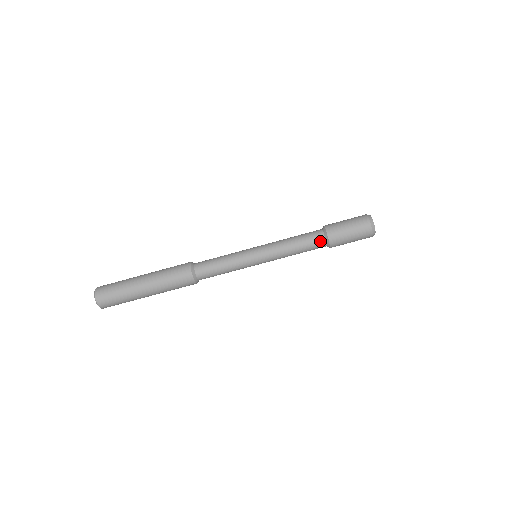
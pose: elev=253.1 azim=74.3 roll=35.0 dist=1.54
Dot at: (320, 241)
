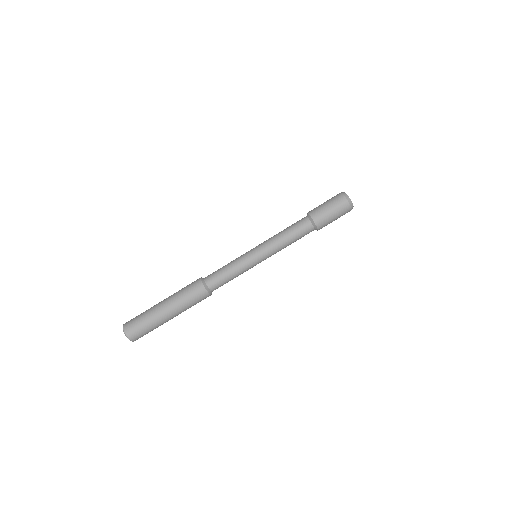
Dot at: (310, 231)
